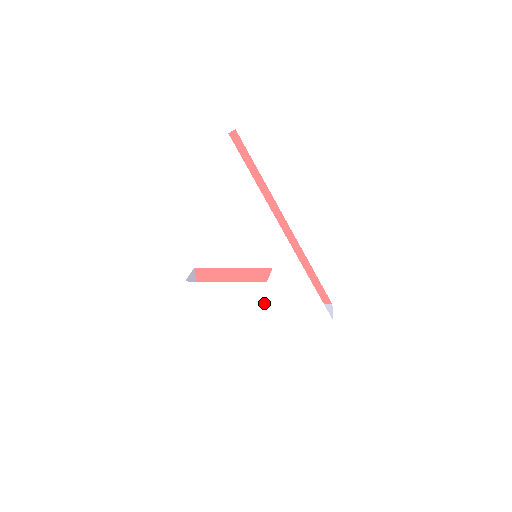
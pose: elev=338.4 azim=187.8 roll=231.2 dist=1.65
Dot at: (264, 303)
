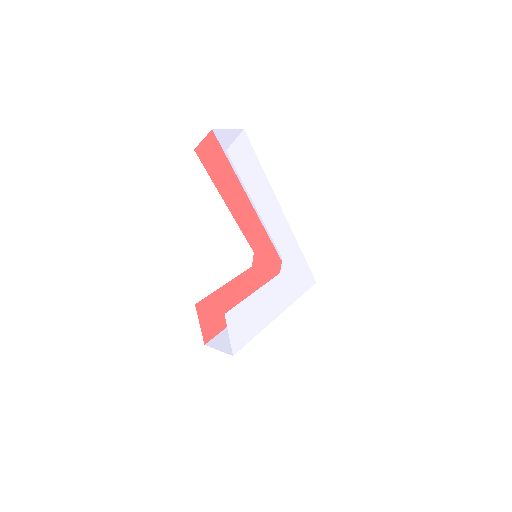
Dot at: (280, 296)
